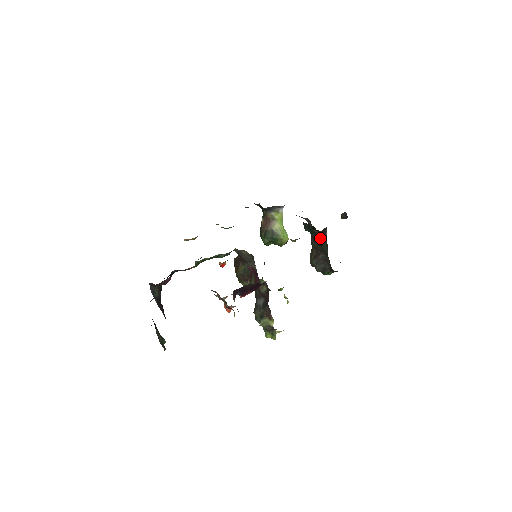
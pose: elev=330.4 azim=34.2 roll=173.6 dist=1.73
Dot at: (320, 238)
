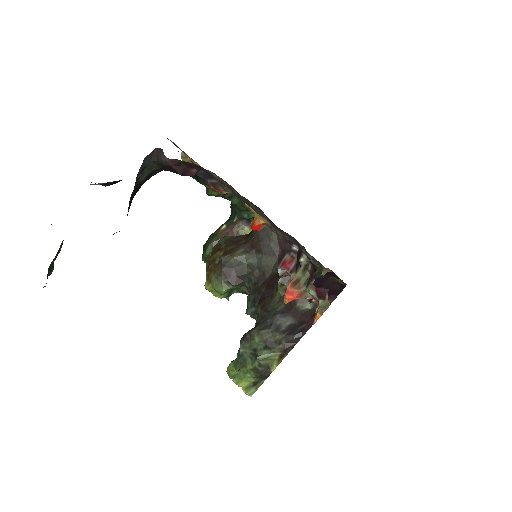
Dot at: occluded
